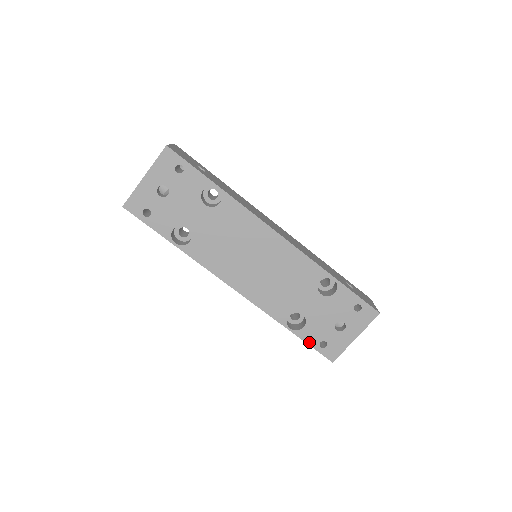
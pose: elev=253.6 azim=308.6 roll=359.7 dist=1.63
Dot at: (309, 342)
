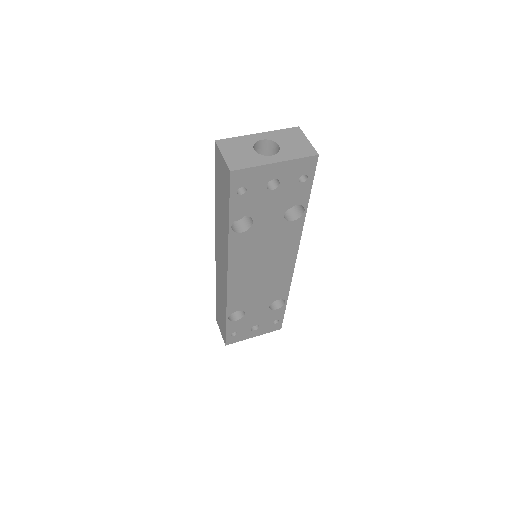
Dot at: (228, 330)
